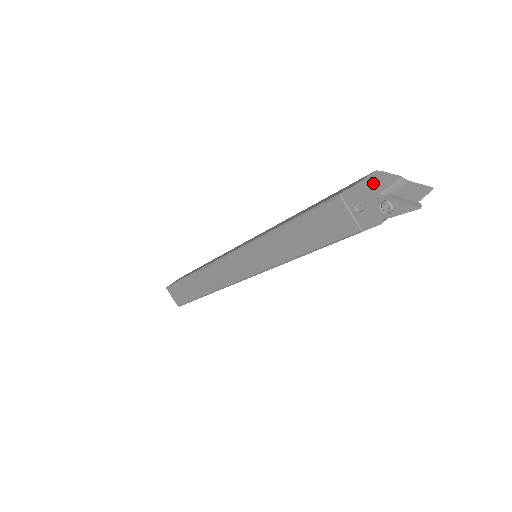
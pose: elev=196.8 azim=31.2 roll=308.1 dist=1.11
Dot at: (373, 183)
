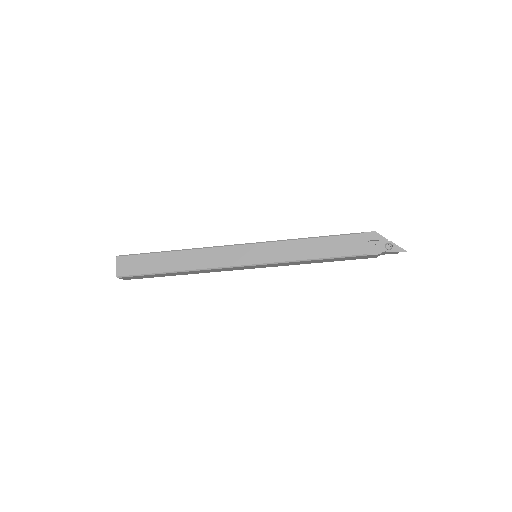
Dot at: occluded
